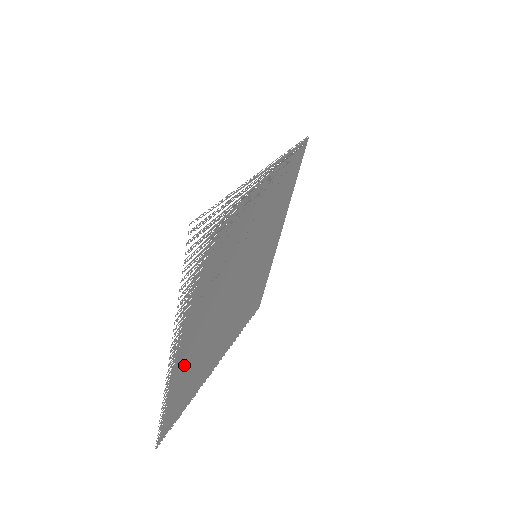
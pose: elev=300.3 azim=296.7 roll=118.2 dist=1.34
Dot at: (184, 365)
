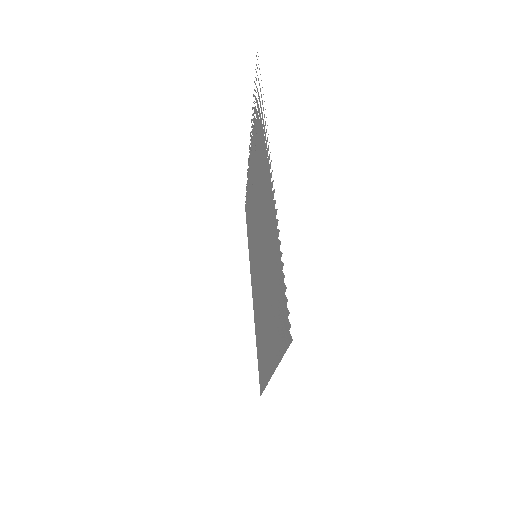
Dot at: (272, 236)
